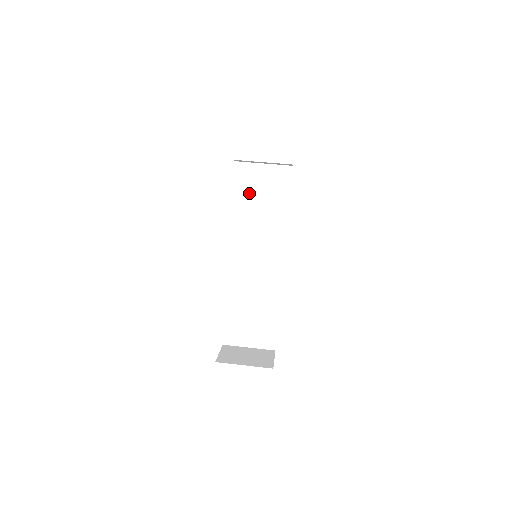
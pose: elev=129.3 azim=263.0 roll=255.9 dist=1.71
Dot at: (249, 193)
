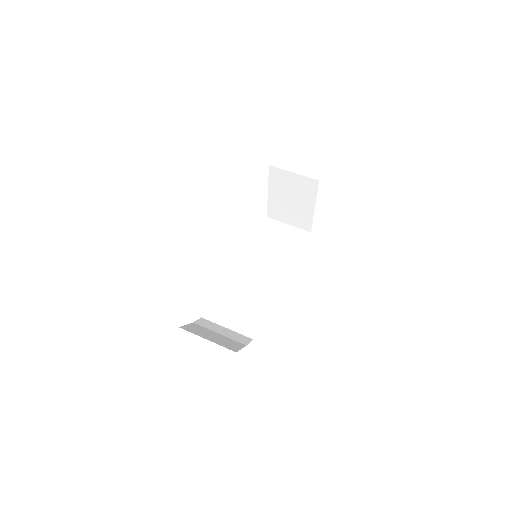
Dot at: (265, 238)
